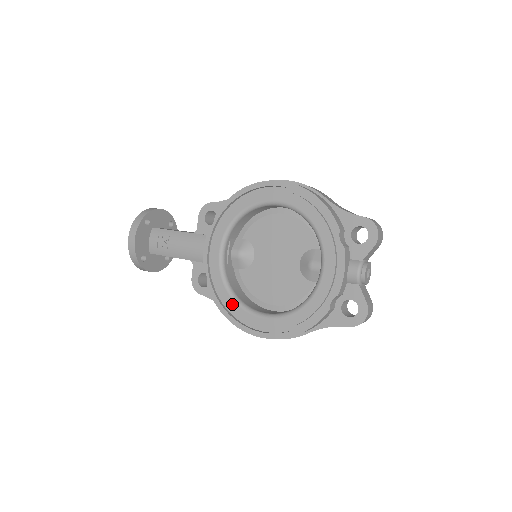
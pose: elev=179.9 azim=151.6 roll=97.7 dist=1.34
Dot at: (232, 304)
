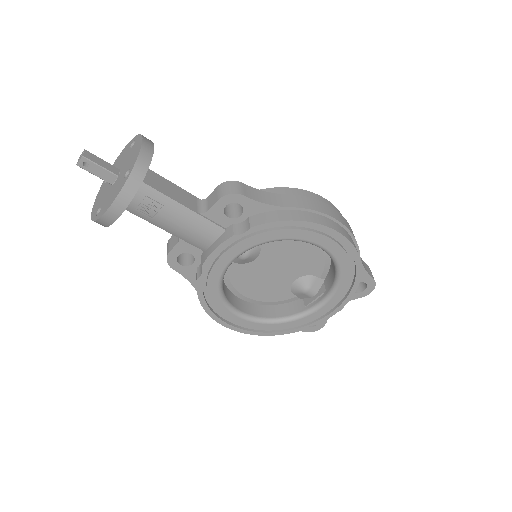
Dot at: (217, 302)
